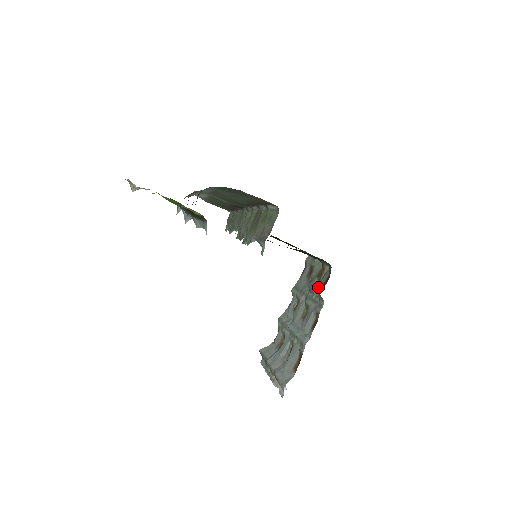
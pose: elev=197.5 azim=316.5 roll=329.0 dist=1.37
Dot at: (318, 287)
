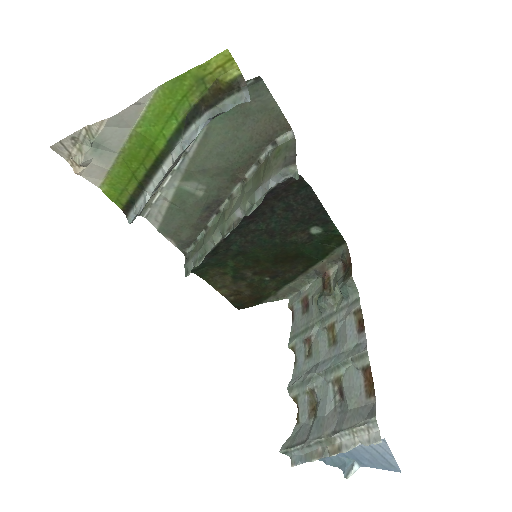
Dot at: (340, 281)
